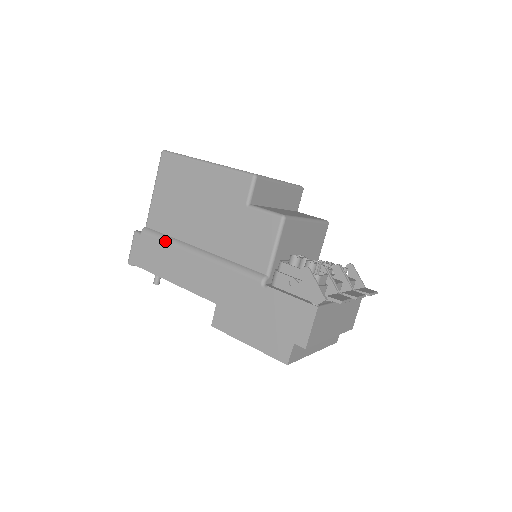
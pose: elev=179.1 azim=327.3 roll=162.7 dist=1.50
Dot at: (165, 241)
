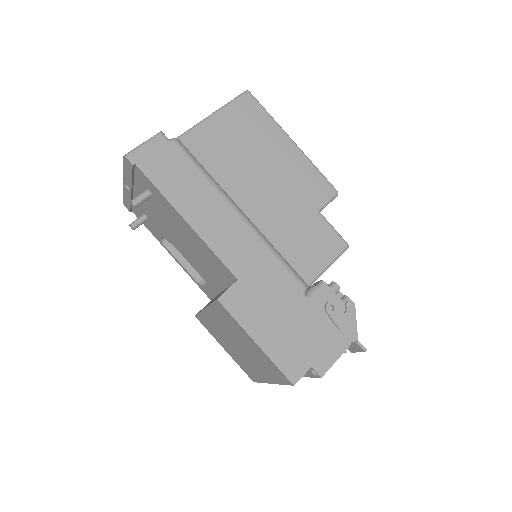
Dot at: (204, 173)
